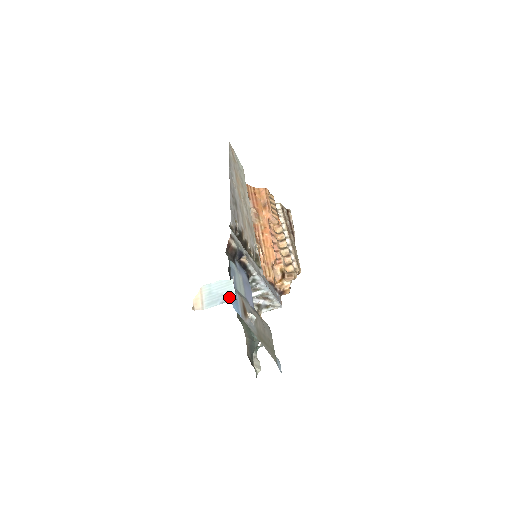
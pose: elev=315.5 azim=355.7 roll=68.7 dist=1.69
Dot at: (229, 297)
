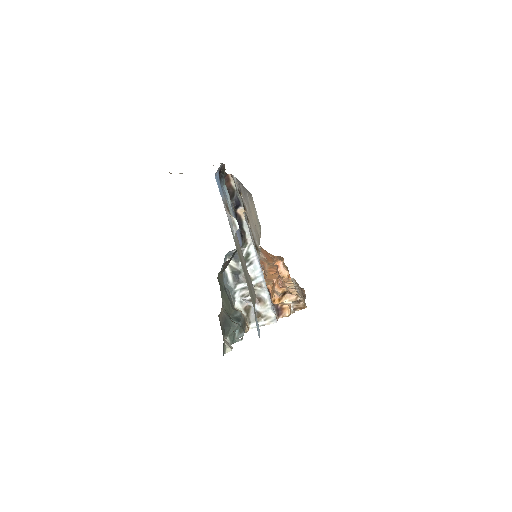
Dot at: (213, 165)
